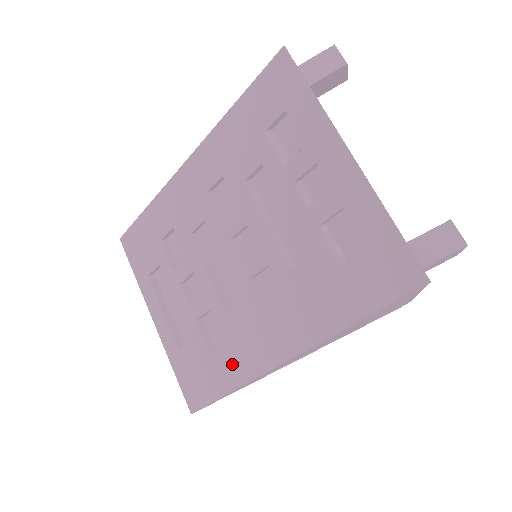
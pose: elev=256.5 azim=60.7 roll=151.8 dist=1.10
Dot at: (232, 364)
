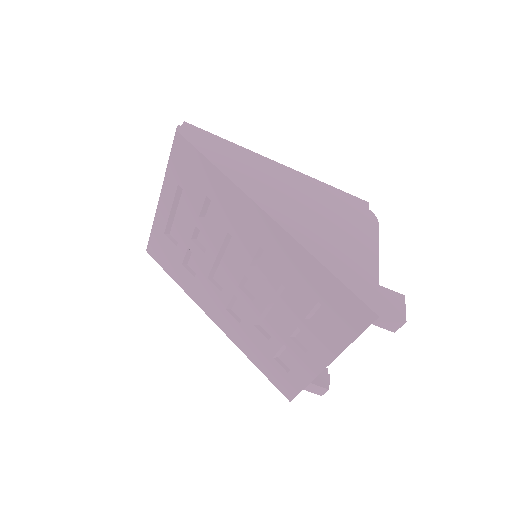
Dot at: (189, 284)
